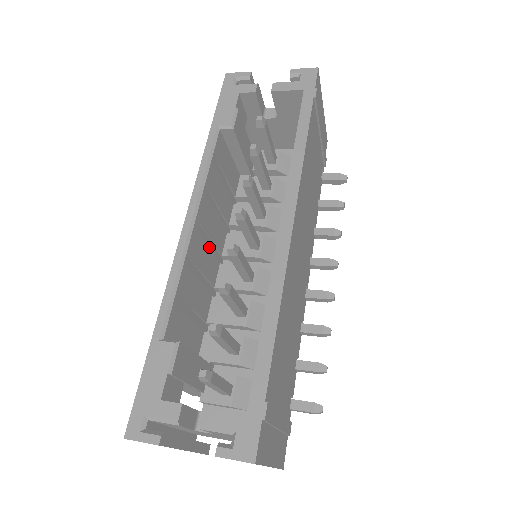
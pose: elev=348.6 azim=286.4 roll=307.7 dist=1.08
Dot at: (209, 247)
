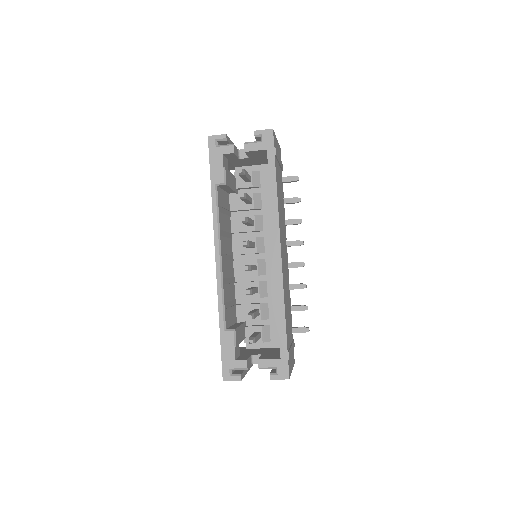
Dot at: (228, 259)
